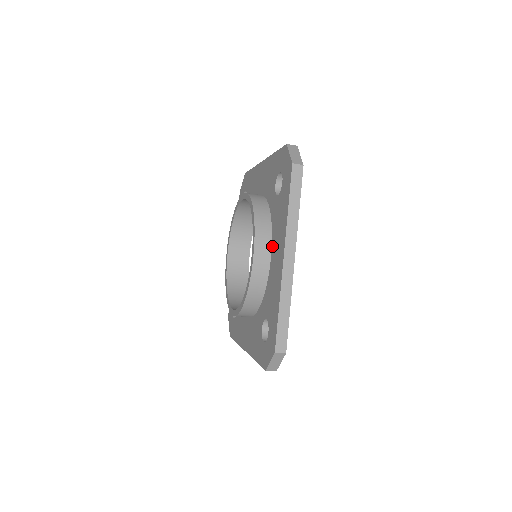
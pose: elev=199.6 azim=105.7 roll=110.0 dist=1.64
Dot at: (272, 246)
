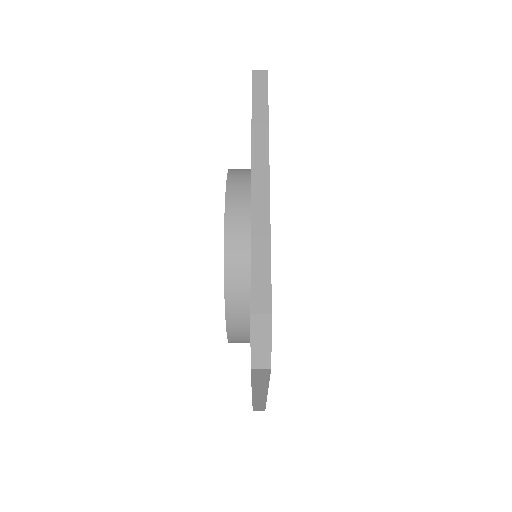
Dot at: occluded
